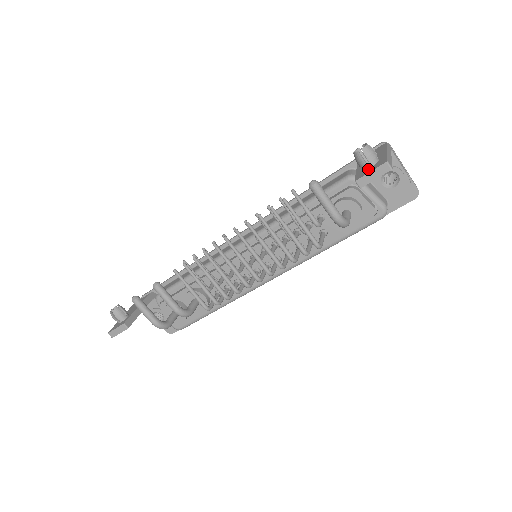
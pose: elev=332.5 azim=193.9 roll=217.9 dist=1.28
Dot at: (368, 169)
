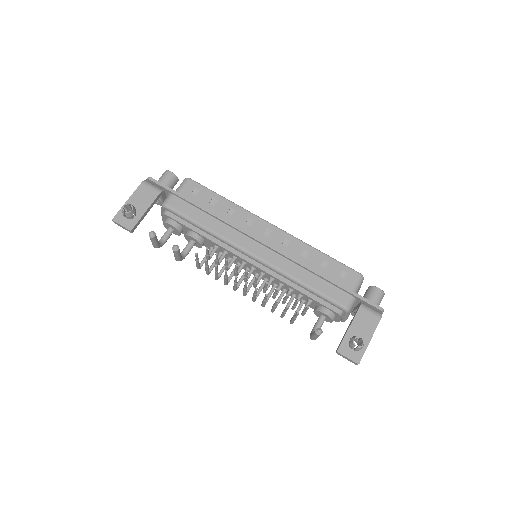
Dot at: (350, 350)
